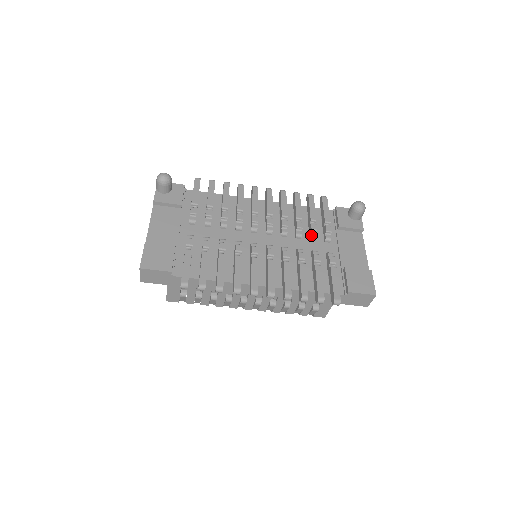
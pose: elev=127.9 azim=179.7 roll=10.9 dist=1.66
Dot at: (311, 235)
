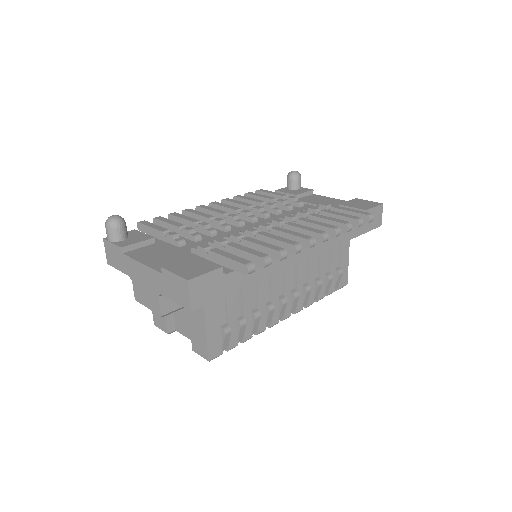
Dot at: (286, 206)
